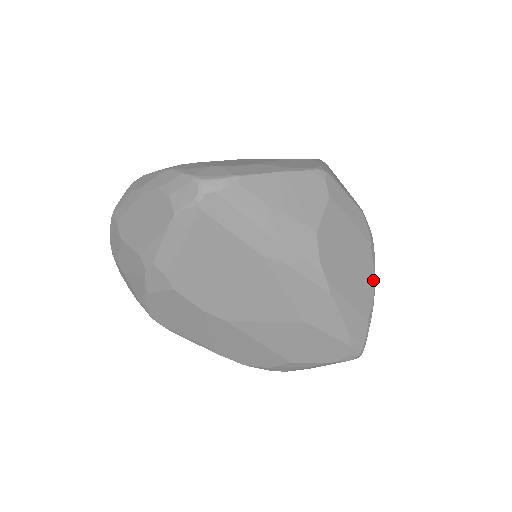
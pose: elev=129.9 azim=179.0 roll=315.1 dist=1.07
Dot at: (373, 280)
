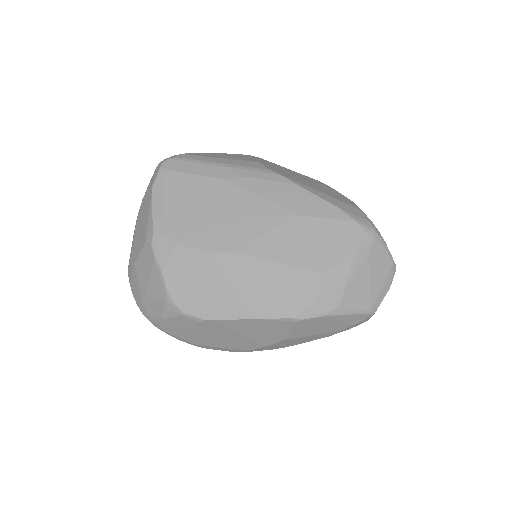
Dot at: (342, 195)
